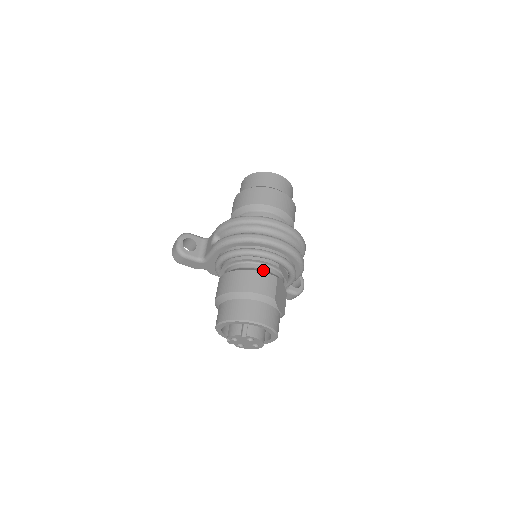
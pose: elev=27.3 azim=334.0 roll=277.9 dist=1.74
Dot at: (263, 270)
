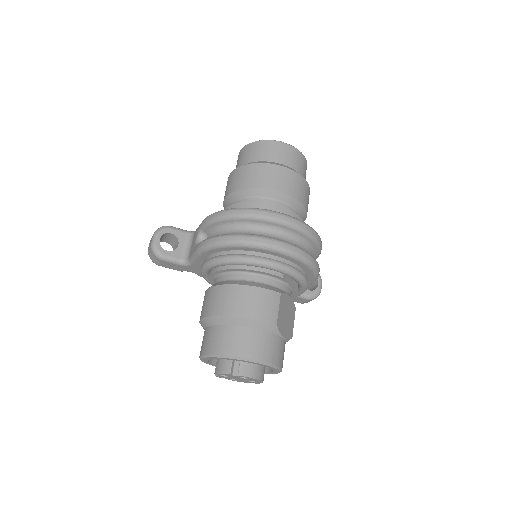
Dot at: (261, 284)
